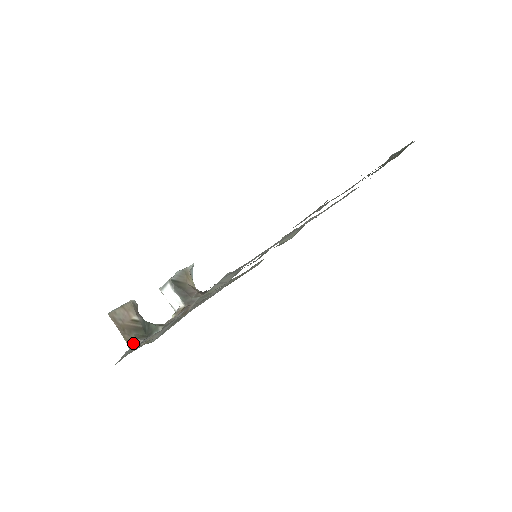
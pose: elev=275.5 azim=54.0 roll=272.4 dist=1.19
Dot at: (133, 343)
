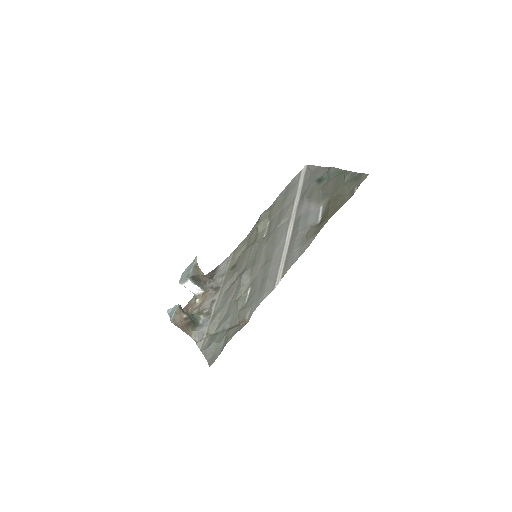
Dot at: (194, 335)
